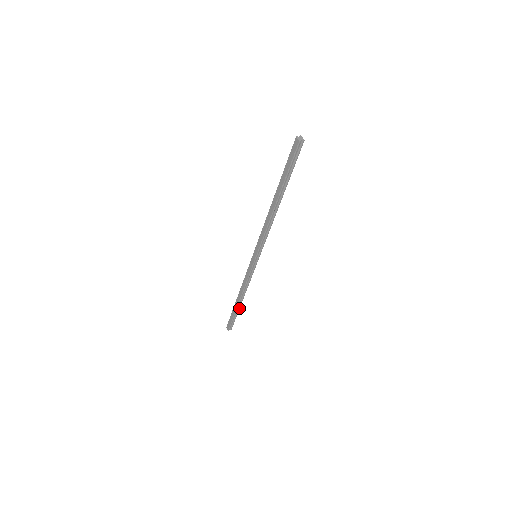
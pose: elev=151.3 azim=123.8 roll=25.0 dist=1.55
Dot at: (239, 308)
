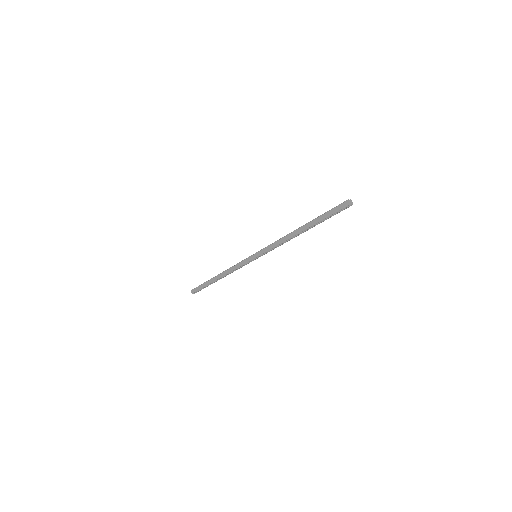
Dot at: occluded
